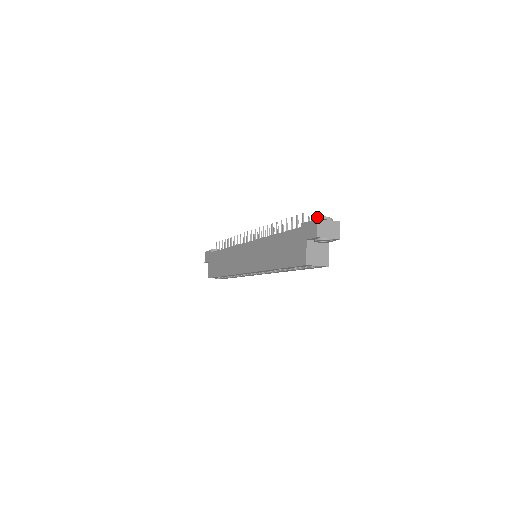
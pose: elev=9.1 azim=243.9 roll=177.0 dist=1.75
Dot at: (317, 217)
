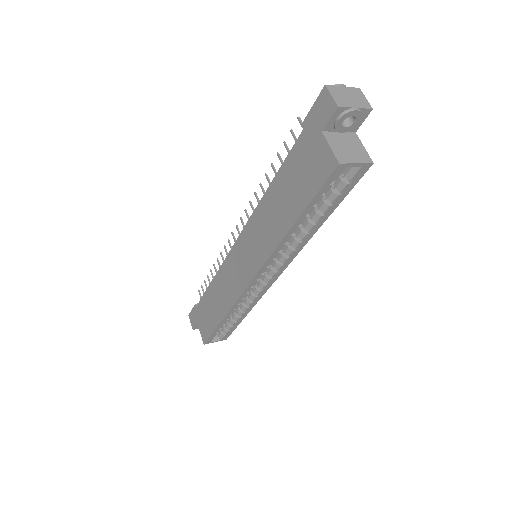
Dot at: occluded
